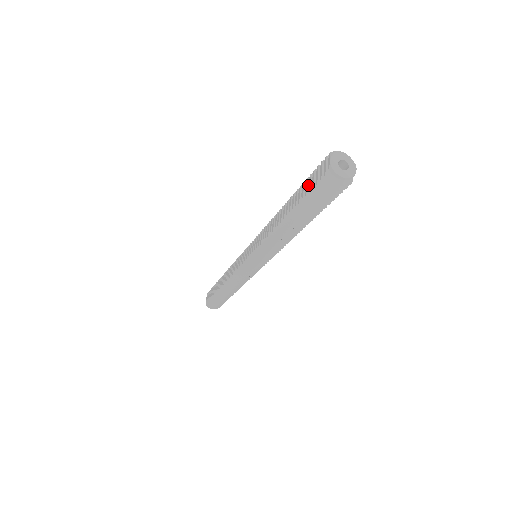
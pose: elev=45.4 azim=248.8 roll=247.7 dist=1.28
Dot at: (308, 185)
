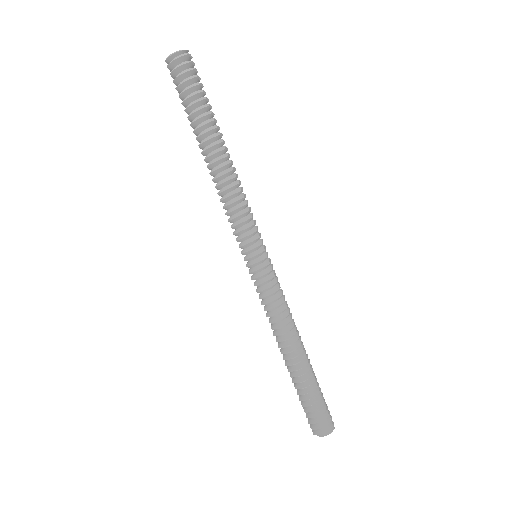
Dot at: occluded
